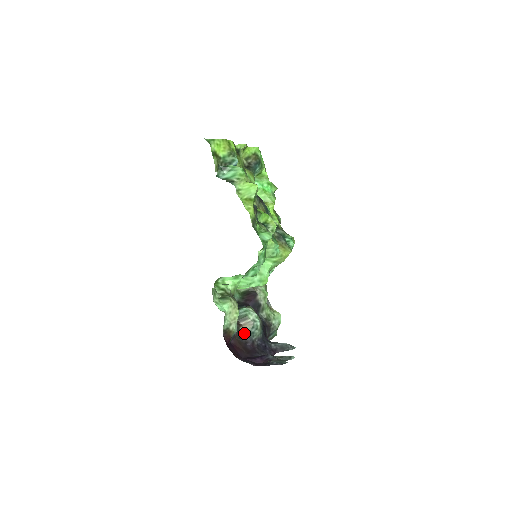
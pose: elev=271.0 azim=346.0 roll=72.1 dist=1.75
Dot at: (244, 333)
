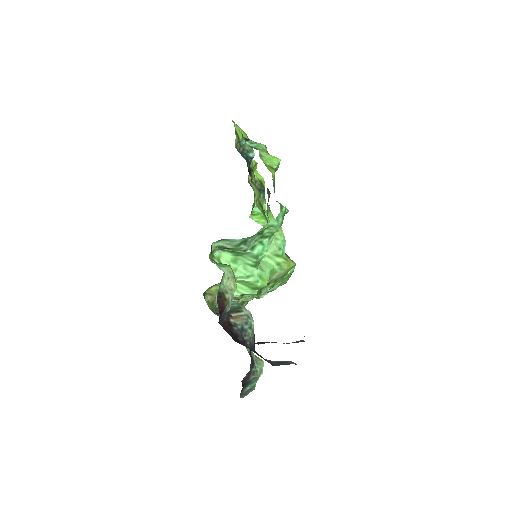
Dot at: (235, 325)
